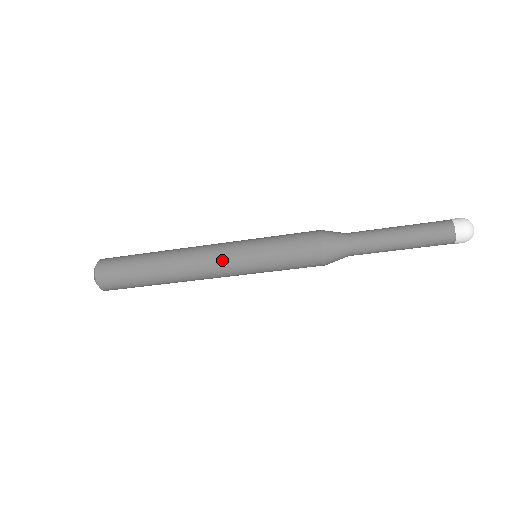
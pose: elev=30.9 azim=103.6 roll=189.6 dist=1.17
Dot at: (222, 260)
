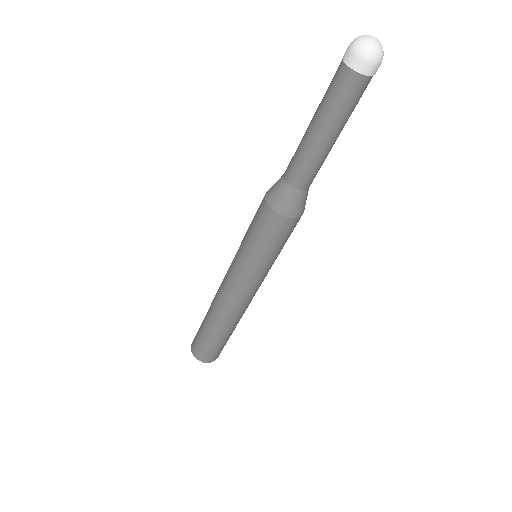
Dot at: (240, 289)
